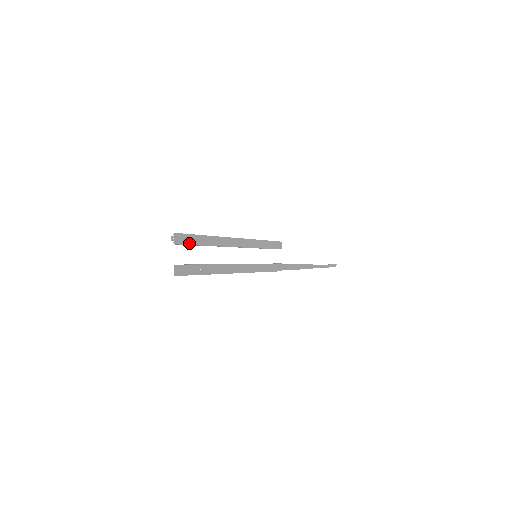
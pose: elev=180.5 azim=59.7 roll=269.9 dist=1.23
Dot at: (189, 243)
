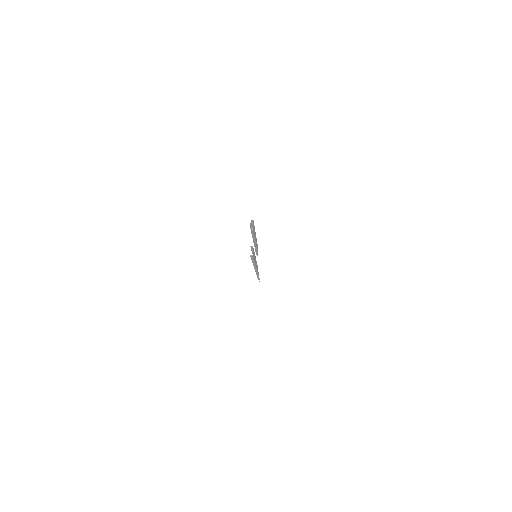
Dot at: occluded
